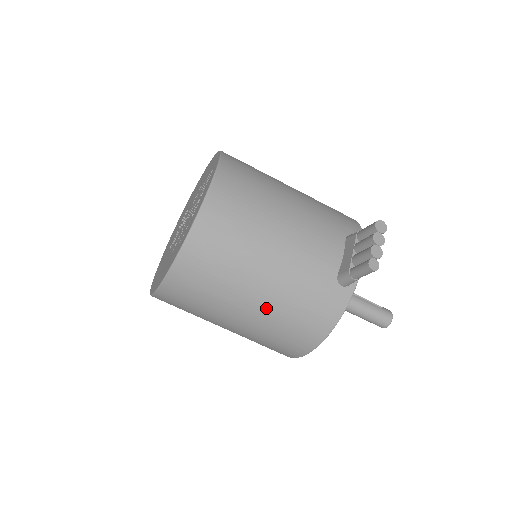
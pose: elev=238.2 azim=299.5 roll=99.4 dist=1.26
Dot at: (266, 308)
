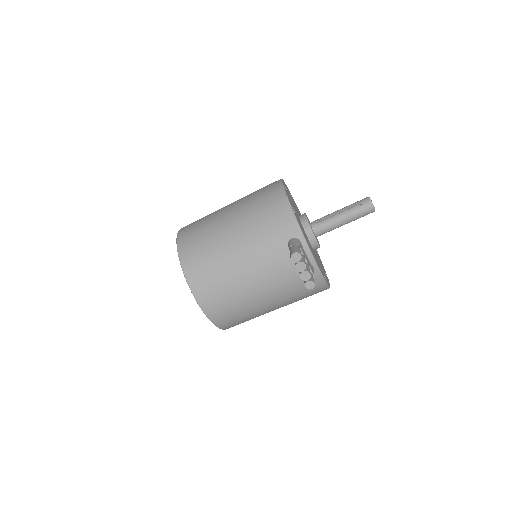
Dot at: occluded
